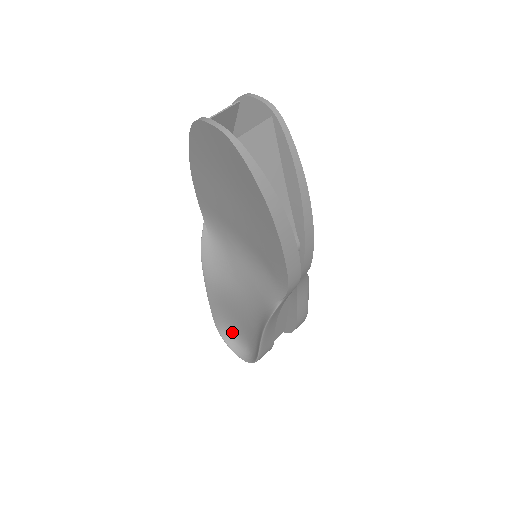
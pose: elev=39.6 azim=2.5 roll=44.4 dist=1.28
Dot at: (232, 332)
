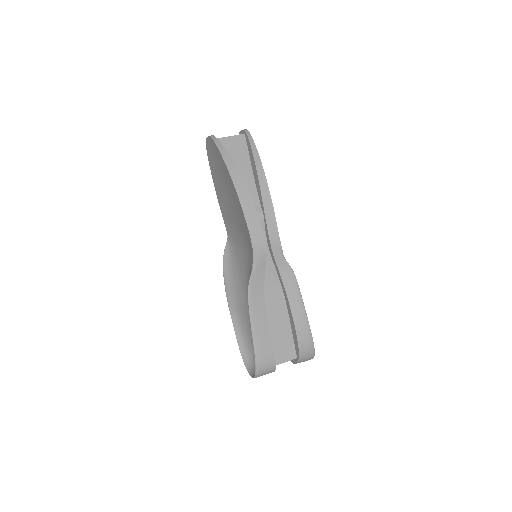
Dot at: (251, 355)
